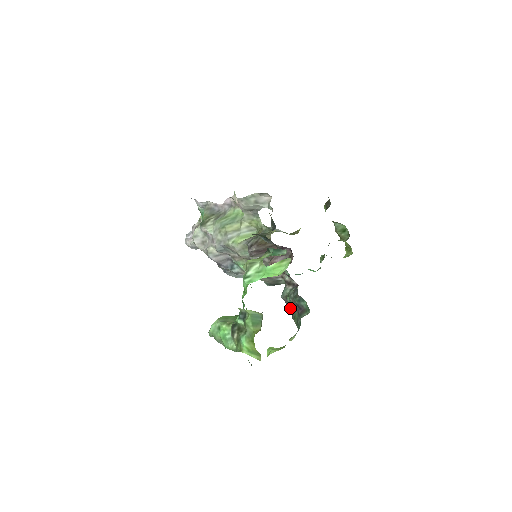
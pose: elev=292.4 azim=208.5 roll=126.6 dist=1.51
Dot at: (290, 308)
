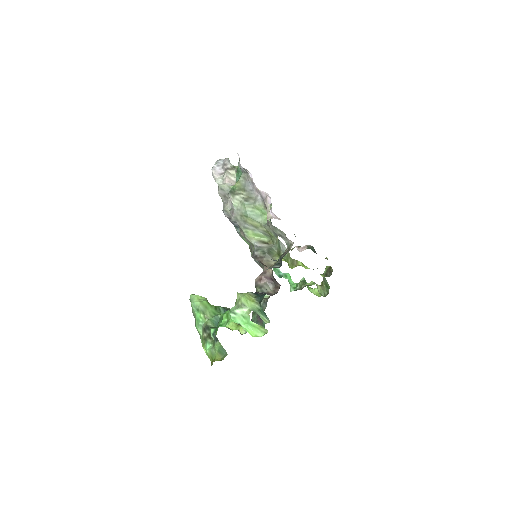
Dot at: occluded
